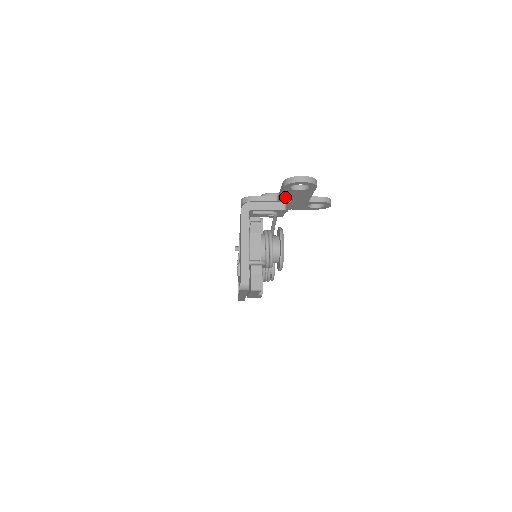
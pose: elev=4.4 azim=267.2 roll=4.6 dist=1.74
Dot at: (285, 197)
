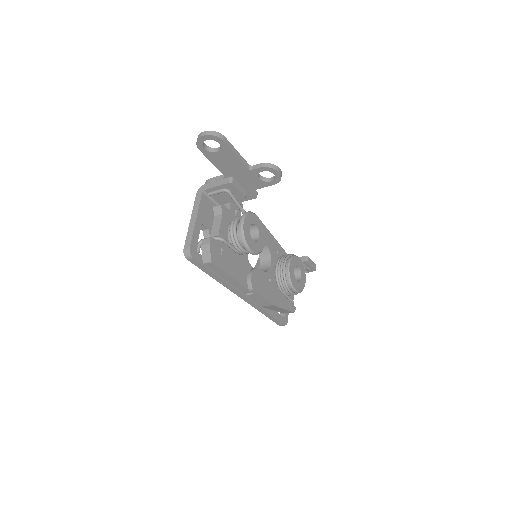
Dot at: (222, 168)
